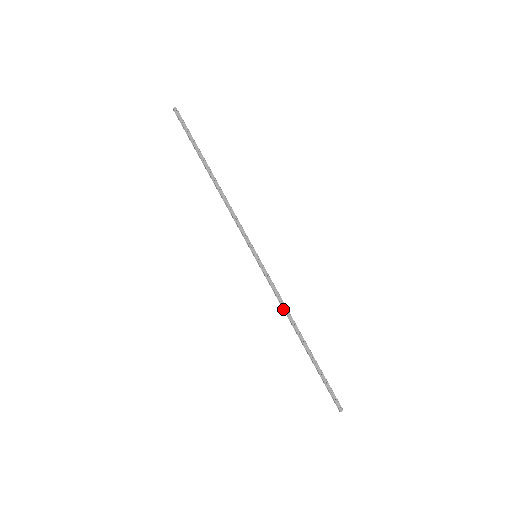
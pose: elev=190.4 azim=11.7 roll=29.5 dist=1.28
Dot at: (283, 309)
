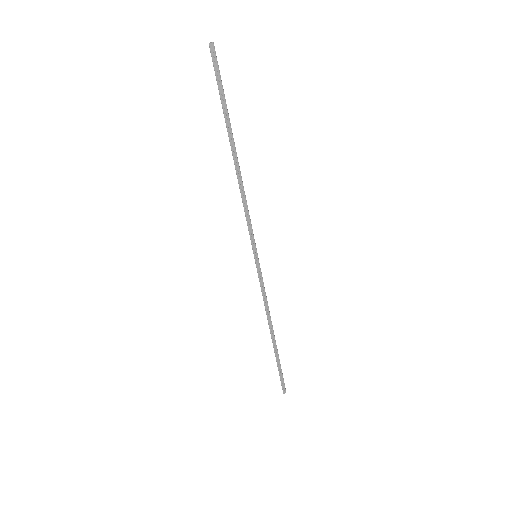
Dot at: (265, 309)
